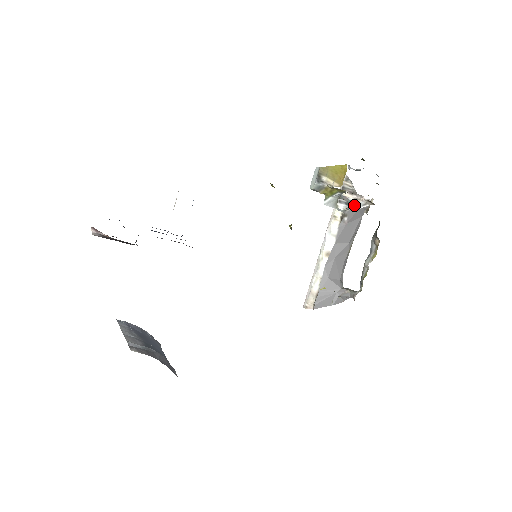
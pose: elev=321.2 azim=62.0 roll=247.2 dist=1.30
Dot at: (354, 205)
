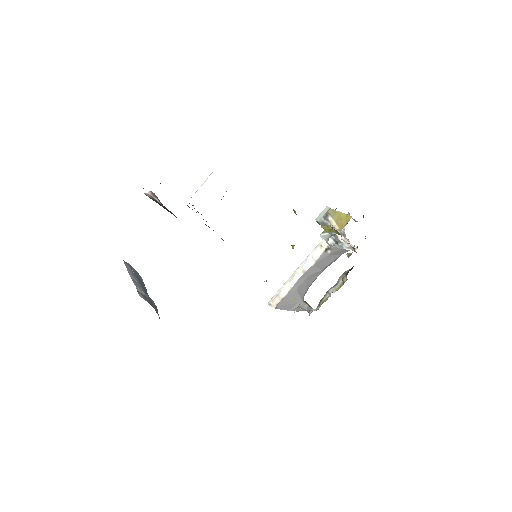
Dot at: (340, 245)
